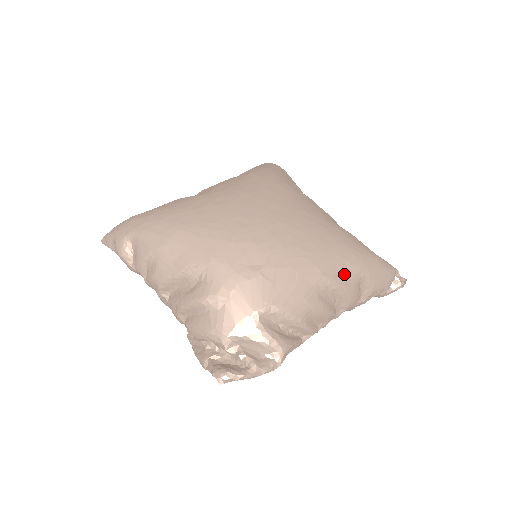
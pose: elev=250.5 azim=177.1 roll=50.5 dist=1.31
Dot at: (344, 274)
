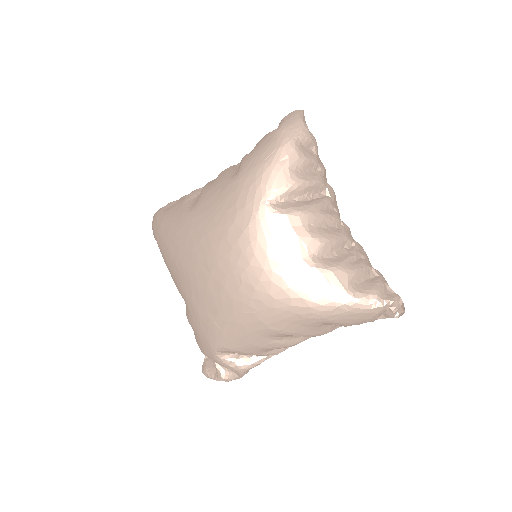
Dot at: (297, 325)
